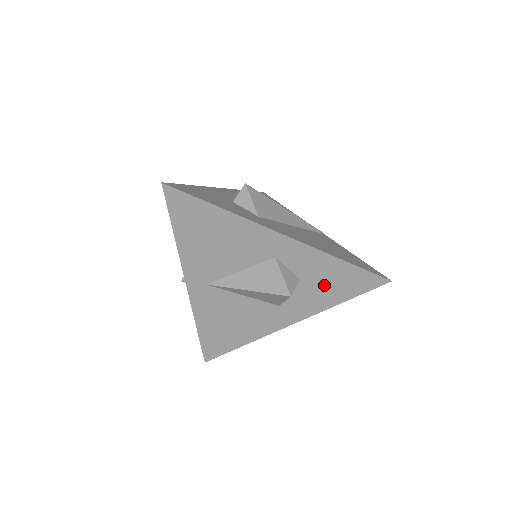
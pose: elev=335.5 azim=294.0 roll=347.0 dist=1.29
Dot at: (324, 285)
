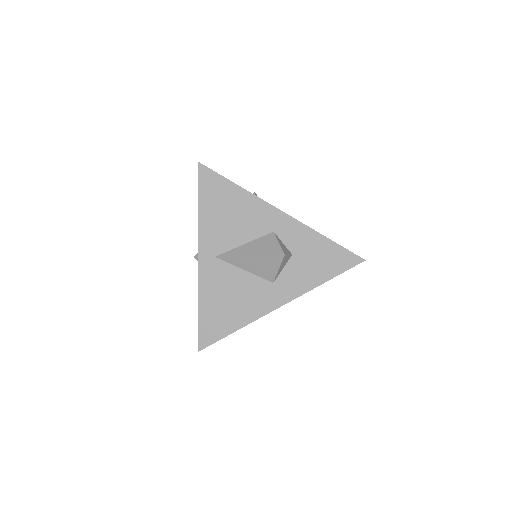
Dot at: (311, 262)
